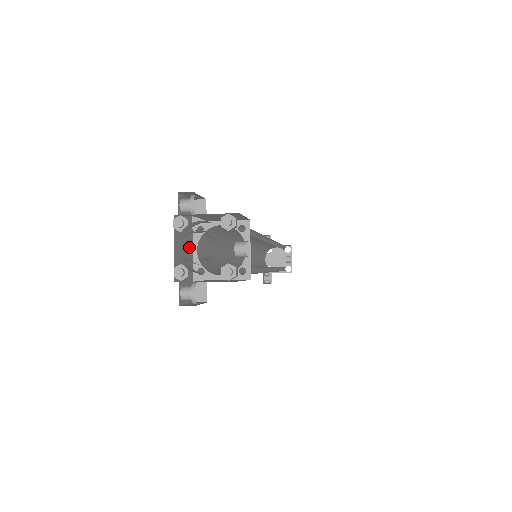
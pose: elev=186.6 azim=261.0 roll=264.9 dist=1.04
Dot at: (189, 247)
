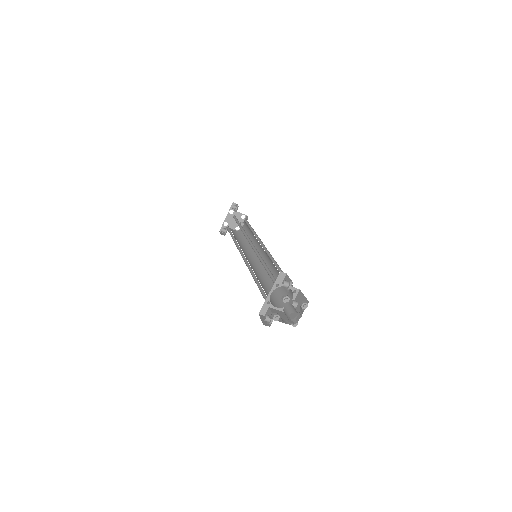
Dot at: occluded
